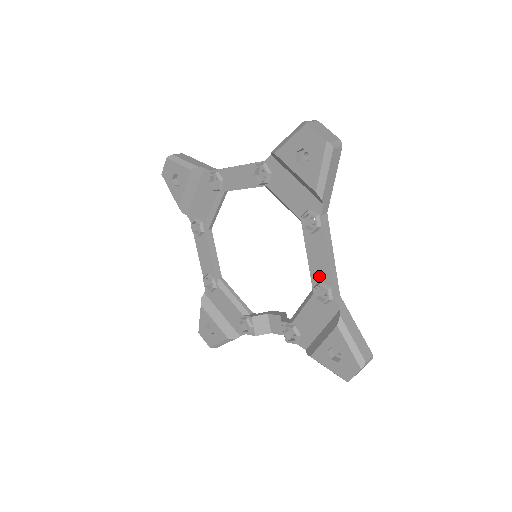
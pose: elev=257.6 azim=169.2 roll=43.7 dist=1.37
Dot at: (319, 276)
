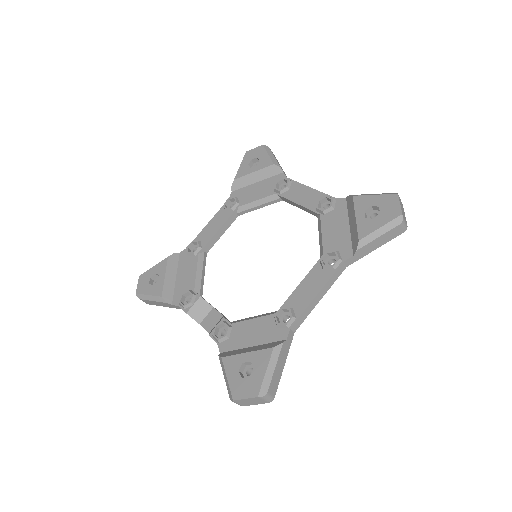
Dot at: (295, 303)
